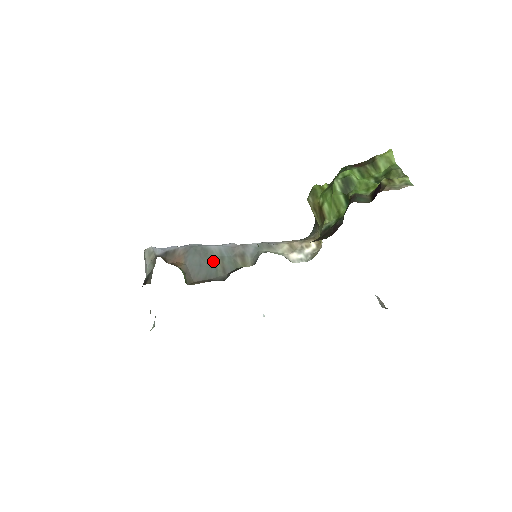
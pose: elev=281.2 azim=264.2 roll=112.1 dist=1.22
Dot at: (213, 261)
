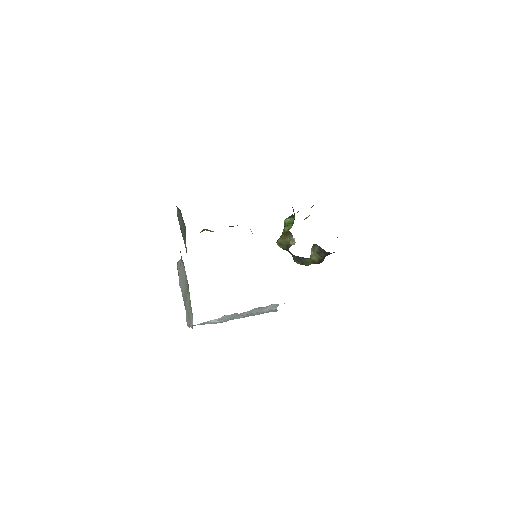
Dot at: occluded
